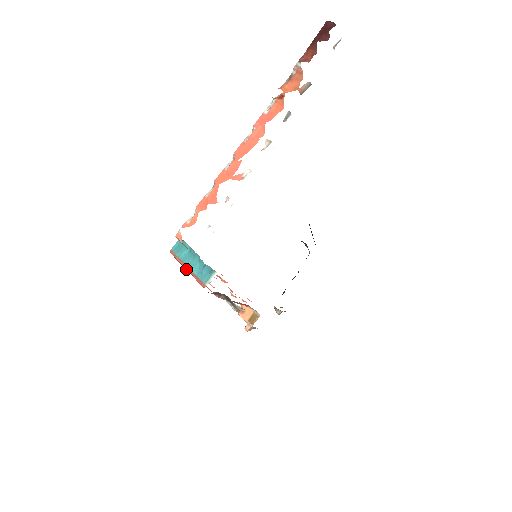
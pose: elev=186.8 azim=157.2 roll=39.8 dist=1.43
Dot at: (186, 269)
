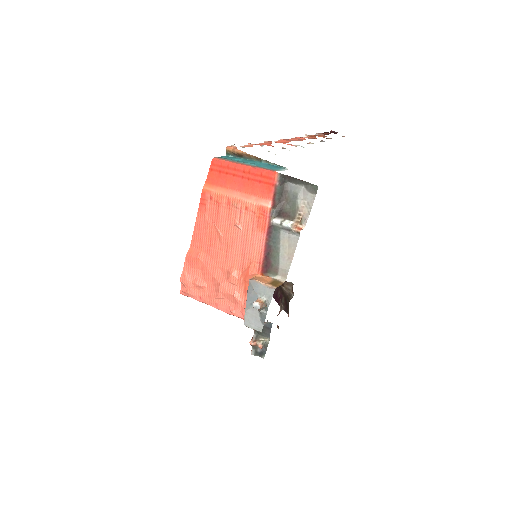
Dot at: (242, 164)
